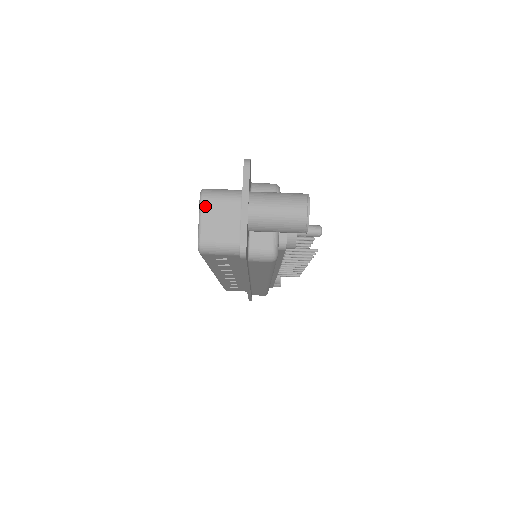
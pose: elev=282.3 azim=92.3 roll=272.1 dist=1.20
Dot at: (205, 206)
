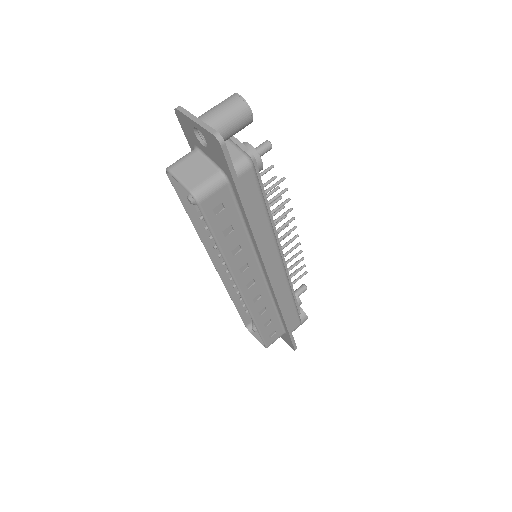
Dot at: (175, 171)
